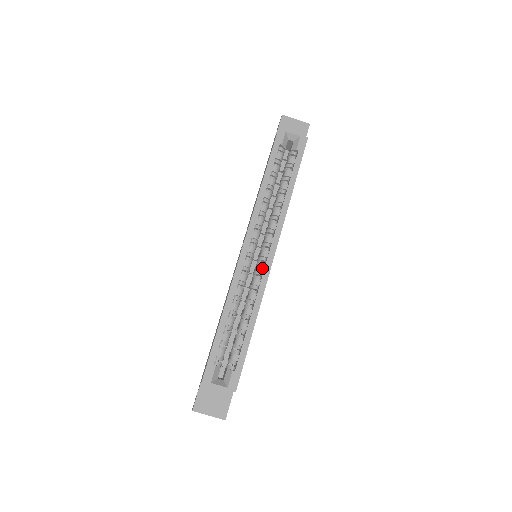
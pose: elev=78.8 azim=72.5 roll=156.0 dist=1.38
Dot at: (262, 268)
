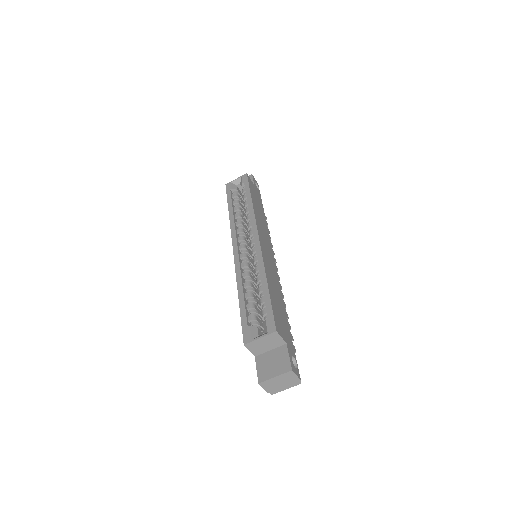
Dot at: (255, 249)
